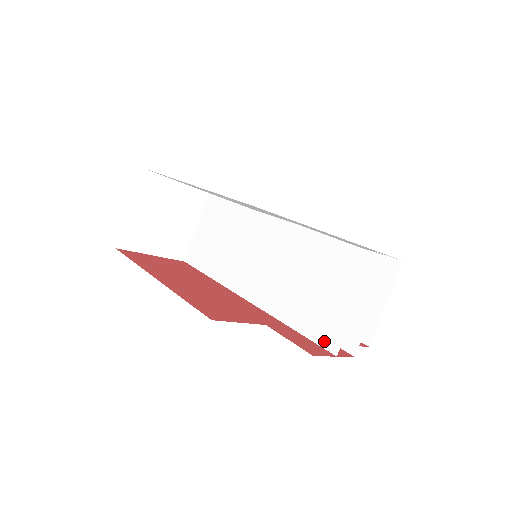
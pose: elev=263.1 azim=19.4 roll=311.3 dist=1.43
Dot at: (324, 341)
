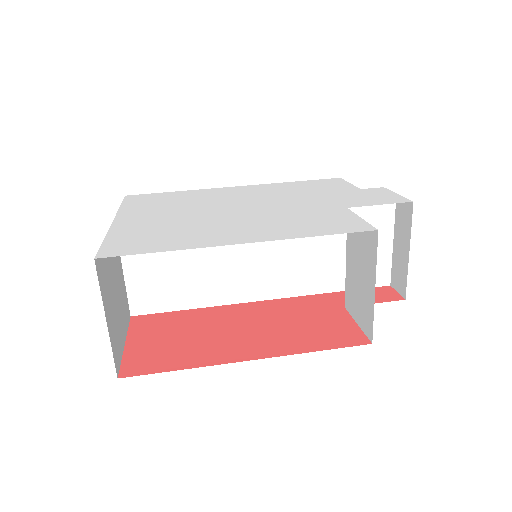
Dot at: occluded
